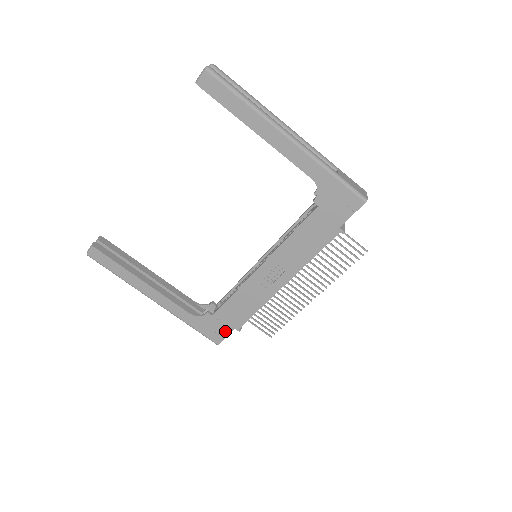
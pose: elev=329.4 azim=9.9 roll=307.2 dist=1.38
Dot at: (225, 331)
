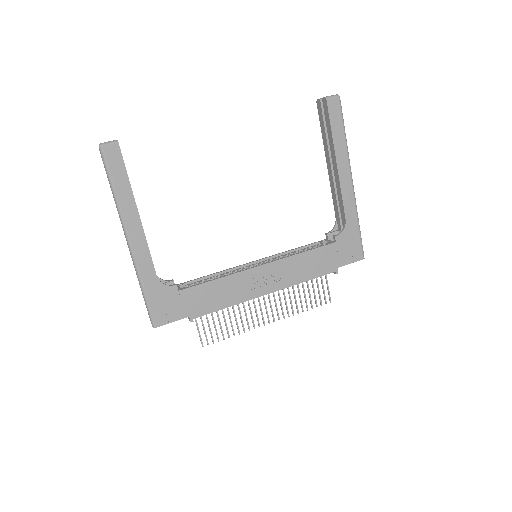
Dot at: (177, 315)
